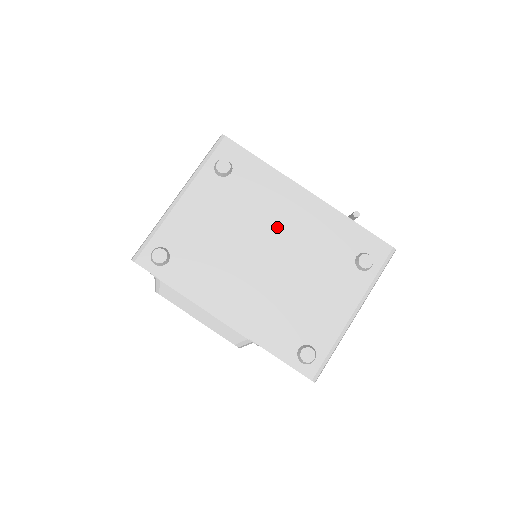
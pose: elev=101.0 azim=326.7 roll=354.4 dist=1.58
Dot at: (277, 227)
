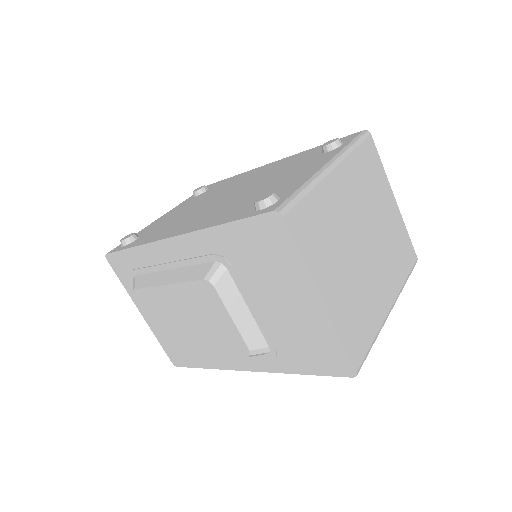
Dot at: (242, 183)
